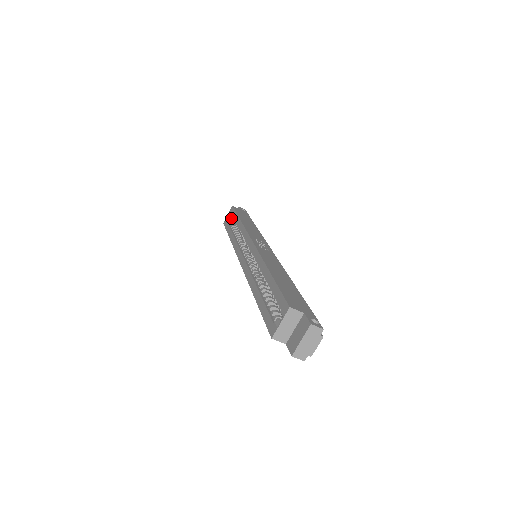
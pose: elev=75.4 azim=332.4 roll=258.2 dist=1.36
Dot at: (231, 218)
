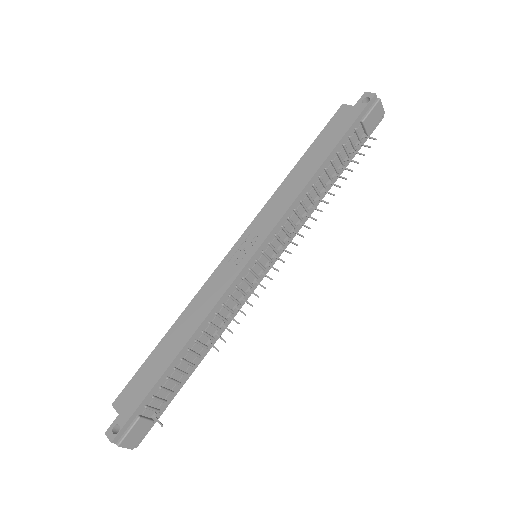
Dot at: occluded
